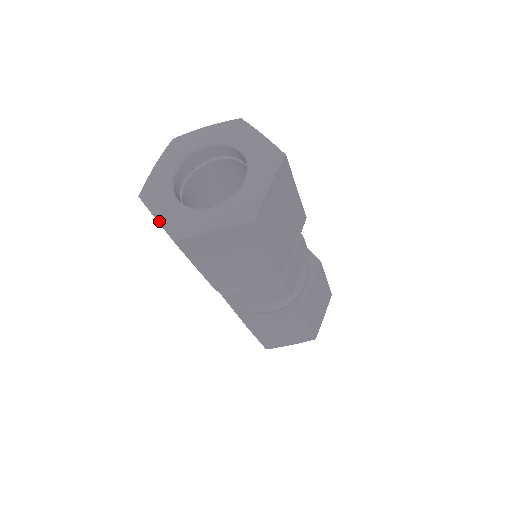
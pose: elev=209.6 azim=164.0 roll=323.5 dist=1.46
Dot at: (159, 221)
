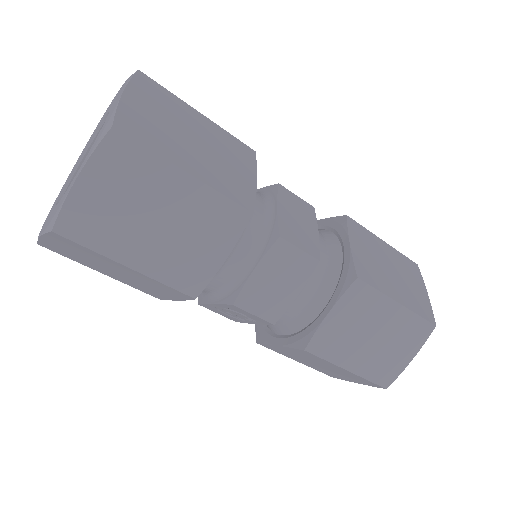
Dot at: (42, 233)
